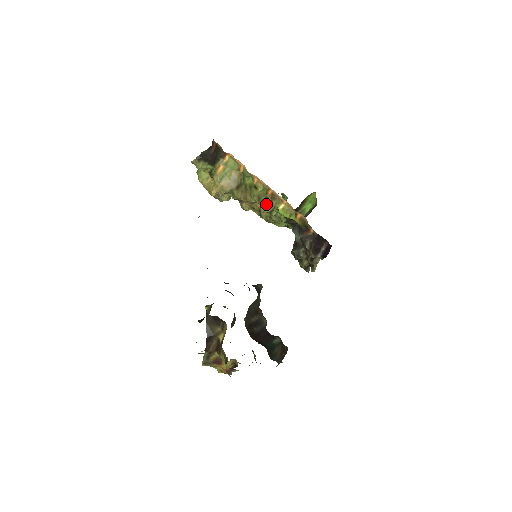
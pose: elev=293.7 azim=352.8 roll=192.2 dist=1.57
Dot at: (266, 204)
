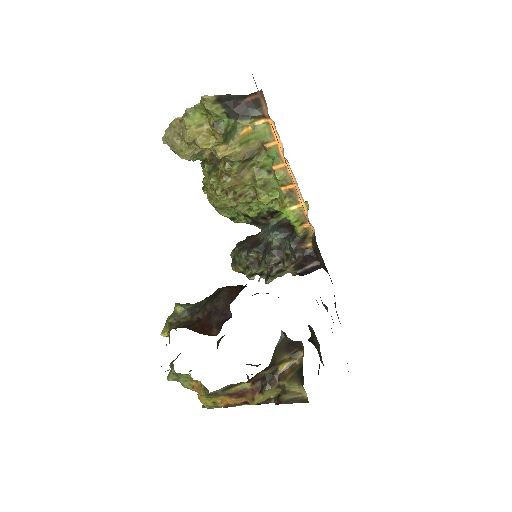
Dot at: (269, 195)
